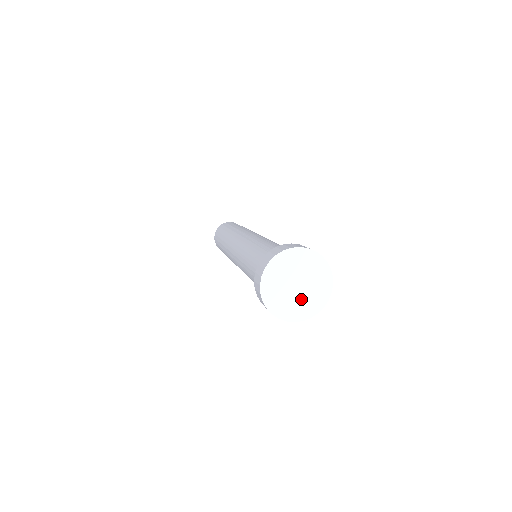
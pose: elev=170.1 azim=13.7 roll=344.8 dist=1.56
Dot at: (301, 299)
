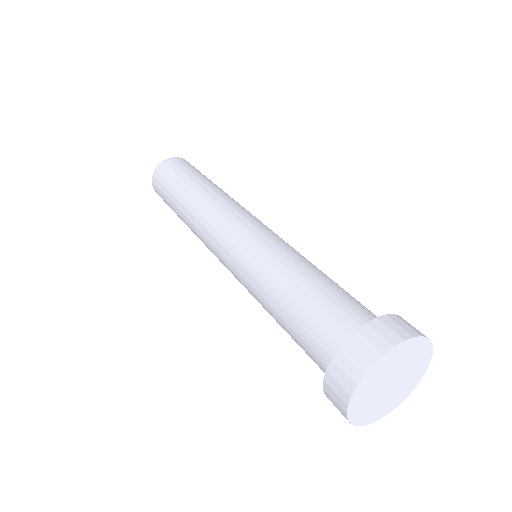
Dot at: (378, 400)
